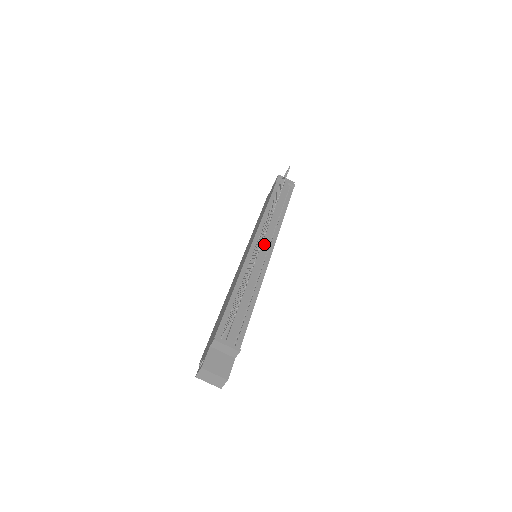
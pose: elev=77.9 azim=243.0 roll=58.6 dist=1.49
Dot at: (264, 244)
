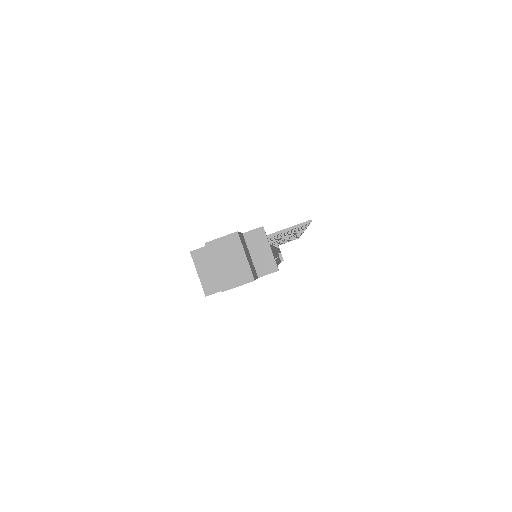
Dot at: occluded
